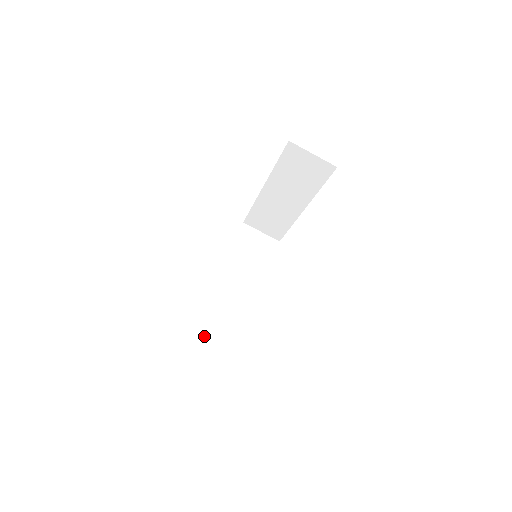
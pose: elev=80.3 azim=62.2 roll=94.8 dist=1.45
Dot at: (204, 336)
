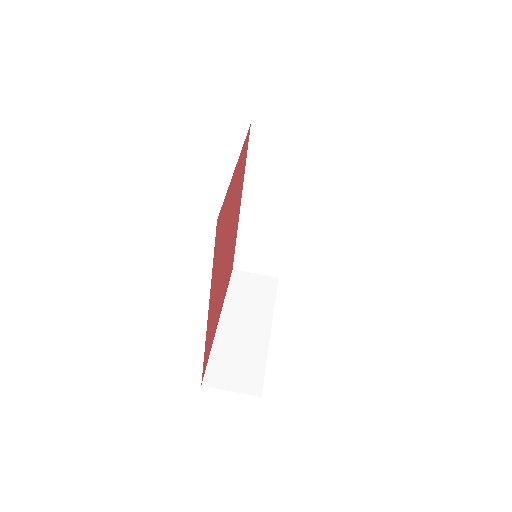
Dot at: (224, 387)
